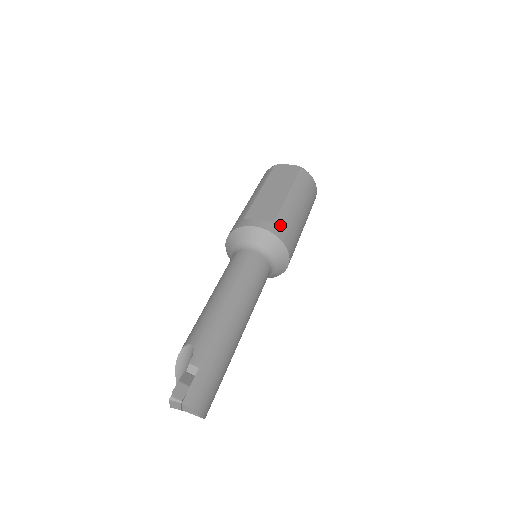
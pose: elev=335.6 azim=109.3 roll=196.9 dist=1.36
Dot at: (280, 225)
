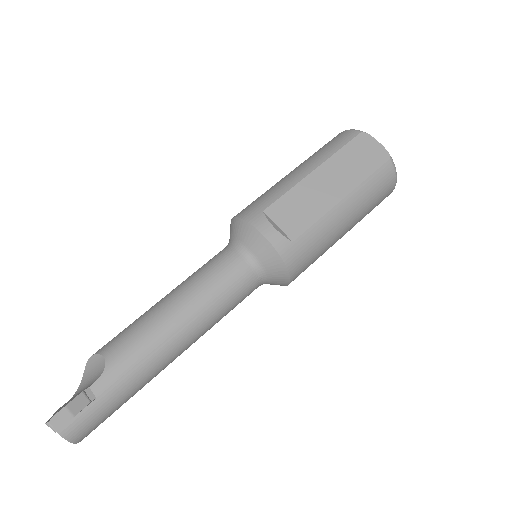
Dot at: (299, 247)
